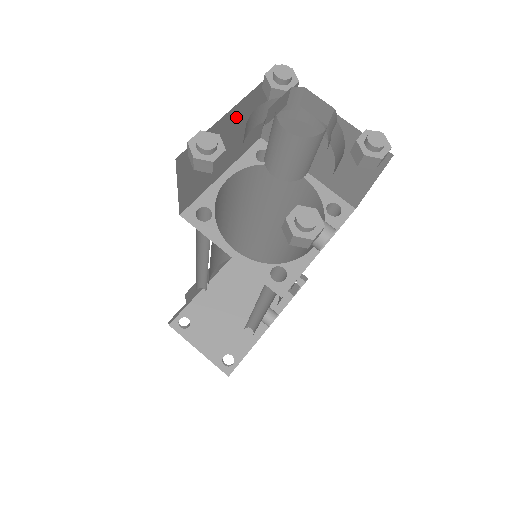
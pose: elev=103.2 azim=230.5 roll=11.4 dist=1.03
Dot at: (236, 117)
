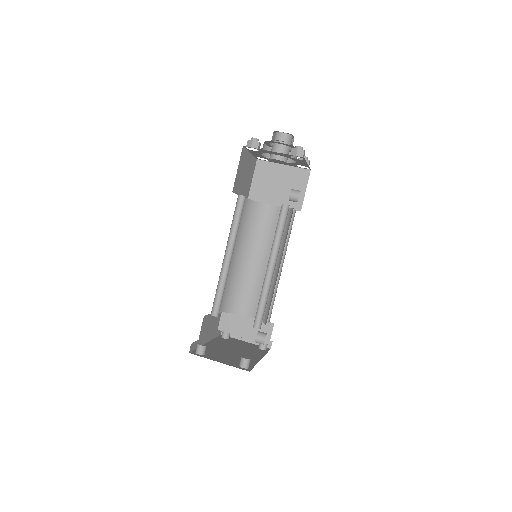
Dot at: (250, 162)
